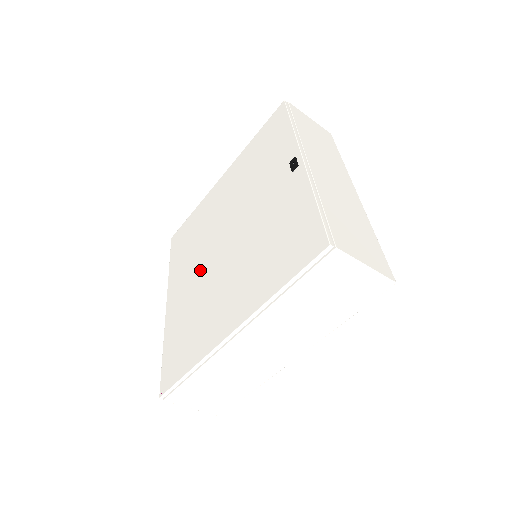
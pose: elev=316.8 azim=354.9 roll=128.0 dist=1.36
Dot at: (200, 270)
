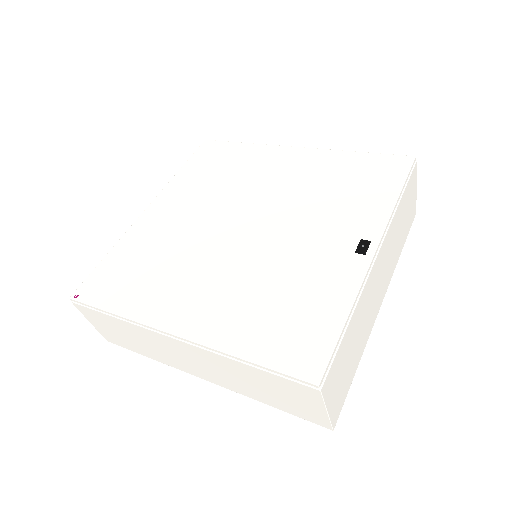
Dot at: (201, 221)
